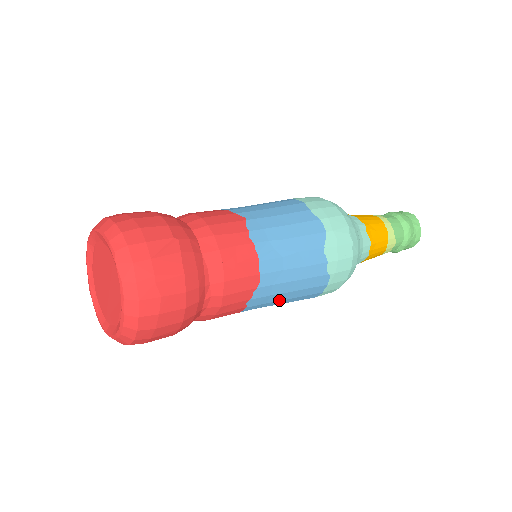
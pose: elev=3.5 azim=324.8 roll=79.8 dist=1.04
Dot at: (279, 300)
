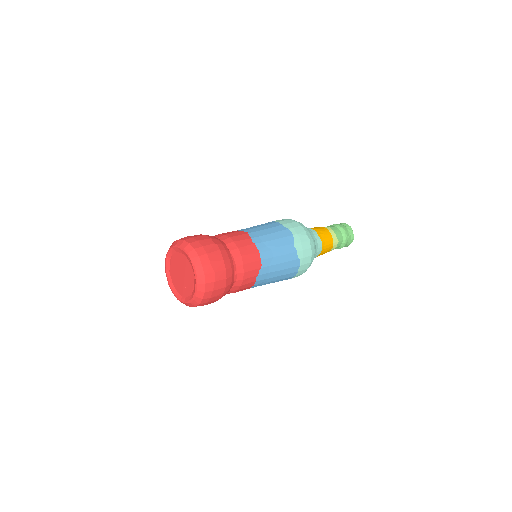
Dot at: (274, 277)
